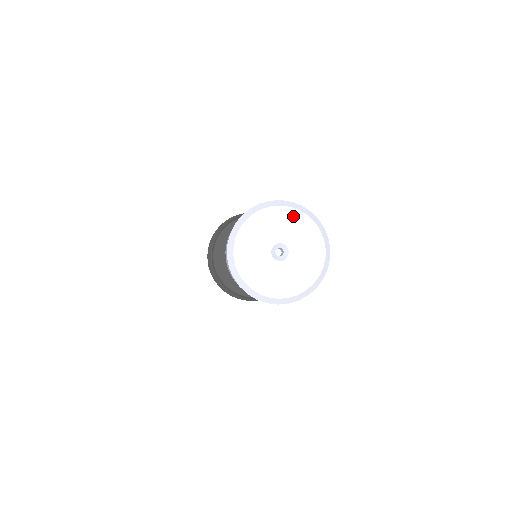
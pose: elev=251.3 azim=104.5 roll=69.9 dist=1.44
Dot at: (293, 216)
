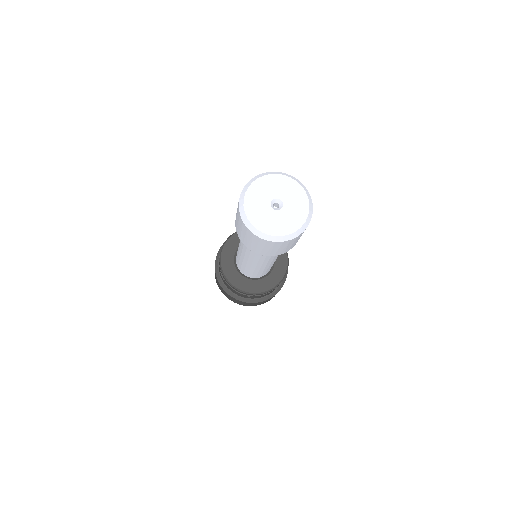
Dot at: (295, 187)
